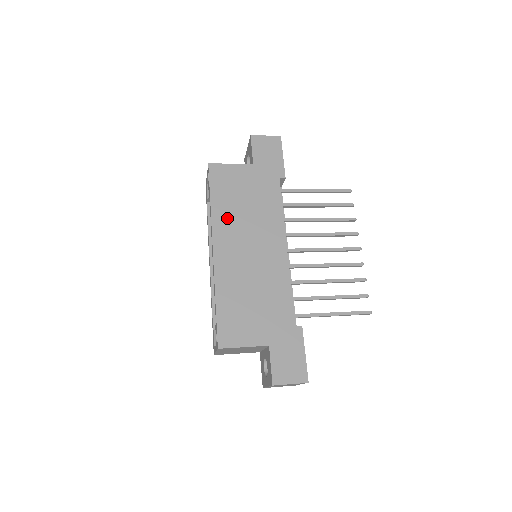
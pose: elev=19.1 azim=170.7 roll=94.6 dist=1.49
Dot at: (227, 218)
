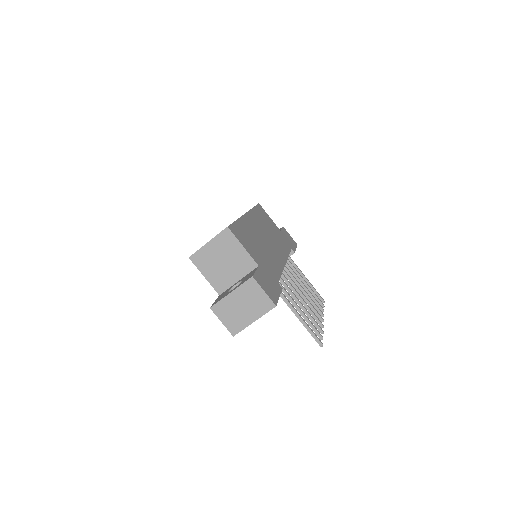
Dot at: (259, 219)
